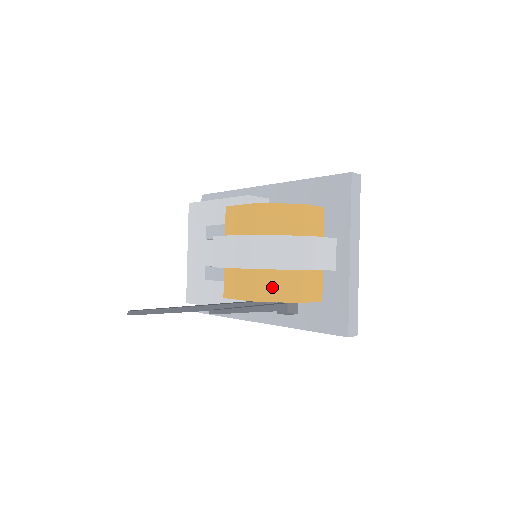
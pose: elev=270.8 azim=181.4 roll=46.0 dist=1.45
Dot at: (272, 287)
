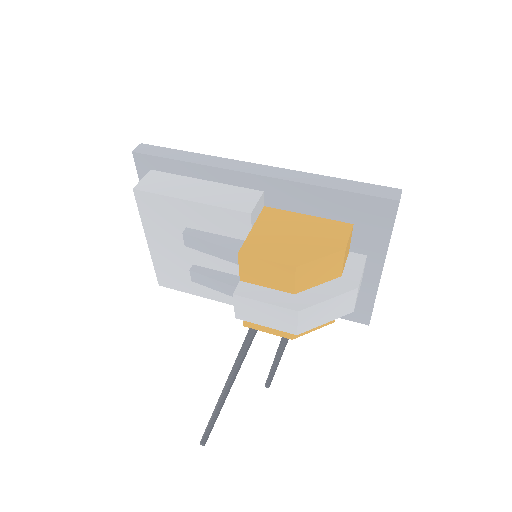
Dot at: occluded
